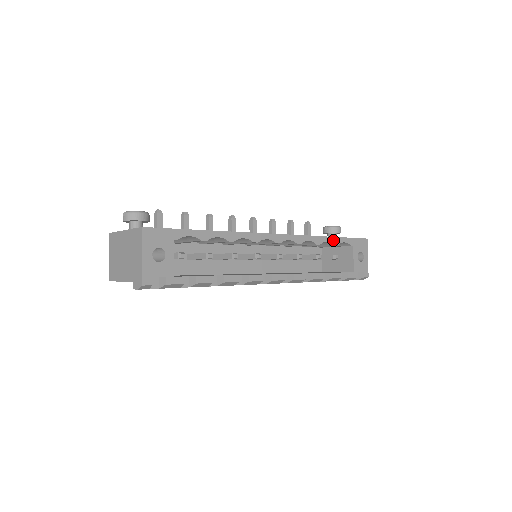
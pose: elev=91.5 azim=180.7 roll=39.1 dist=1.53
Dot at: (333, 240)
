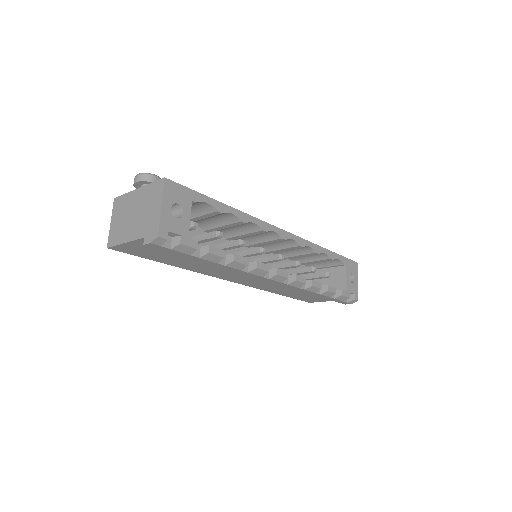
Dot at: (330, 253)
